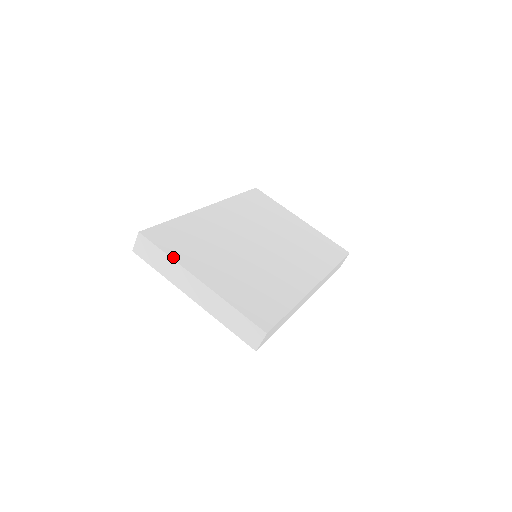
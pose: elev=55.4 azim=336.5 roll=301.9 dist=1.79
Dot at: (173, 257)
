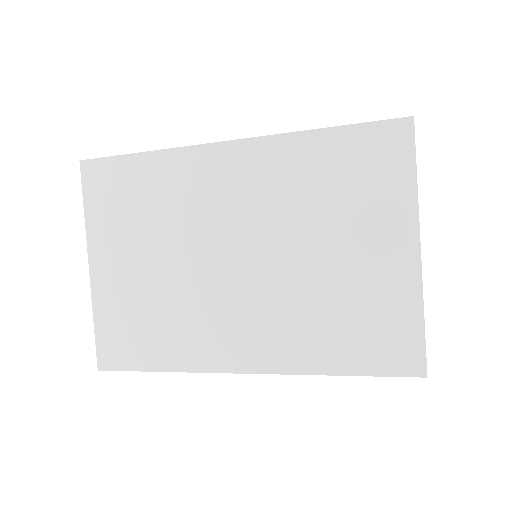
Dot at: (87, 219)
